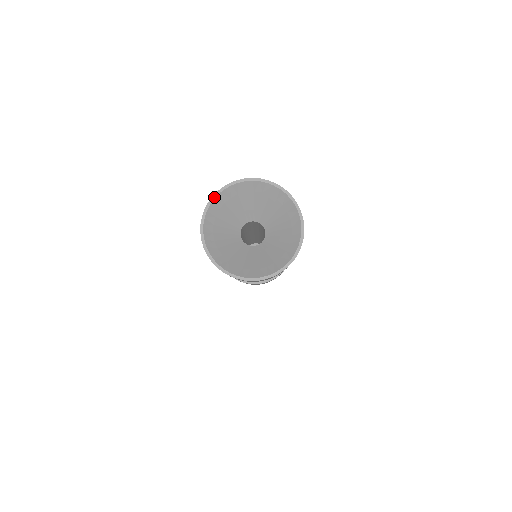
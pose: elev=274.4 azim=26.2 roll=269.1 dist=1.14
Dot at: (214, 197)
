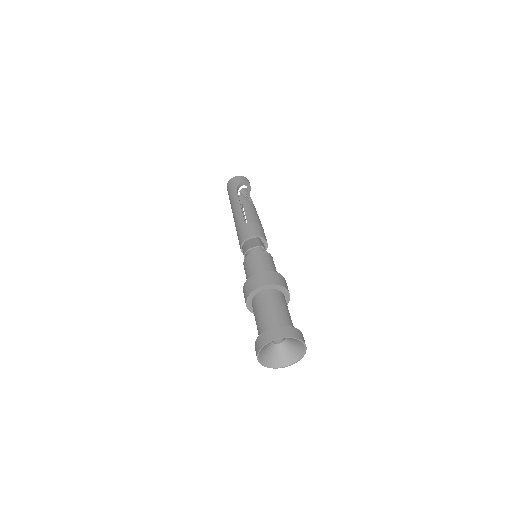
Dot at: occluded
